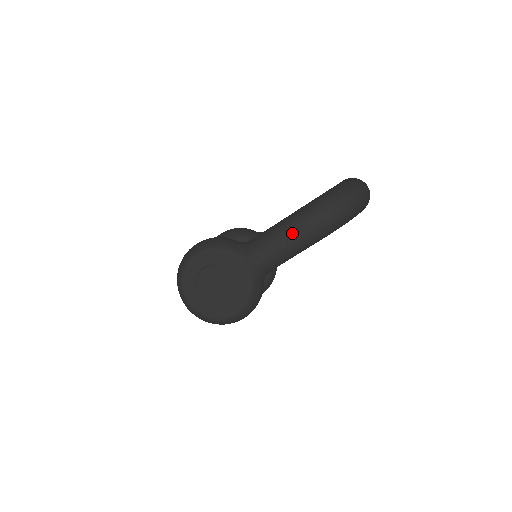
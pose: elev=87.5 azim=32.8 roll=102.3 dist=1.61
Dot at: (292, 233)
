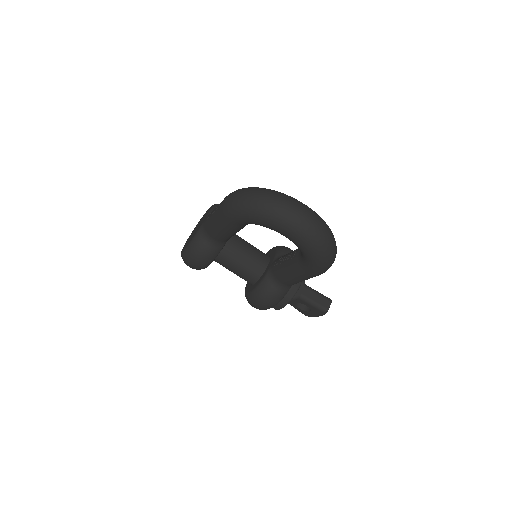
Dot at: occluded
